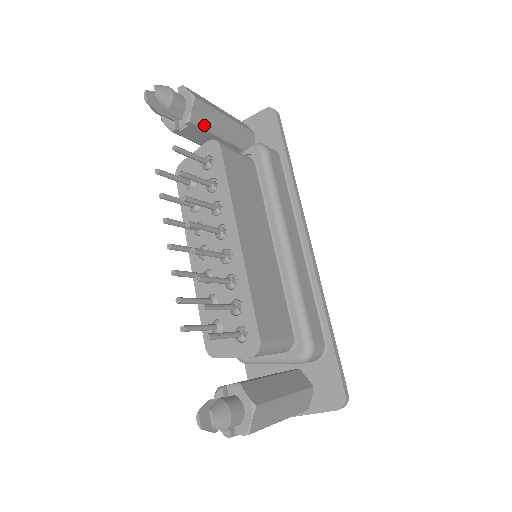
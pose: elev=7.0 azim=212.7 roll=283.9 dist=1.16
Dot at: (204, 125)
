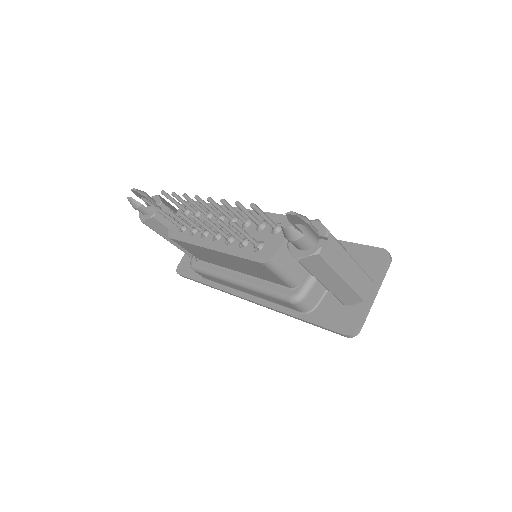
Dot at: (172, 210)
